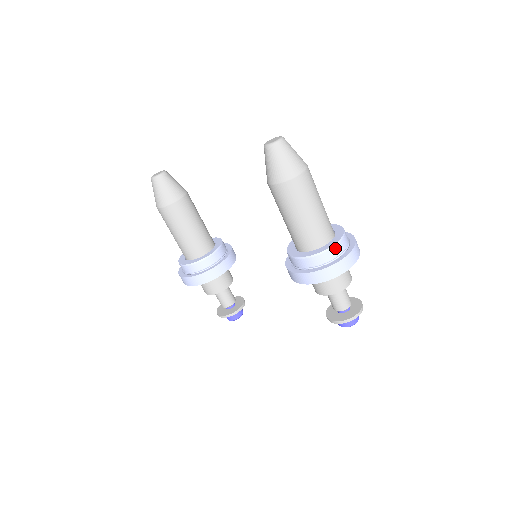
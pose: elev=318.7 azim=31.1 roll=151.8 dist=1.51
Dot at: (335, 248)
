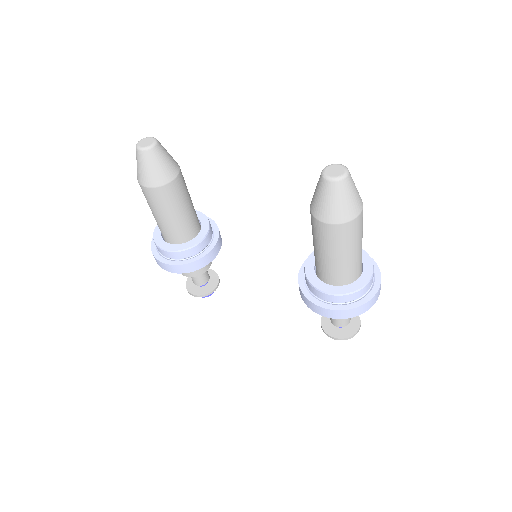
Dot at: (365, 288)
